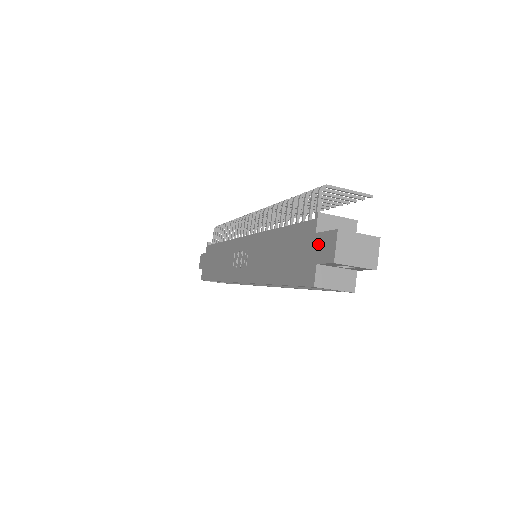
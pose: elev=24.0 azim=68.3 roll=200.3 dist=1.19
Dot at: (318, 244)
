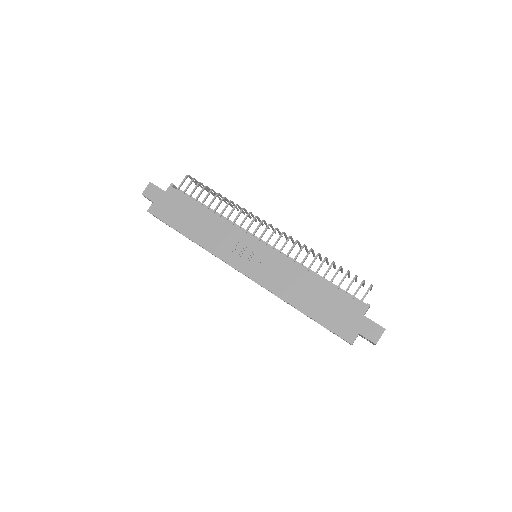
Dot at: (365, 324)
